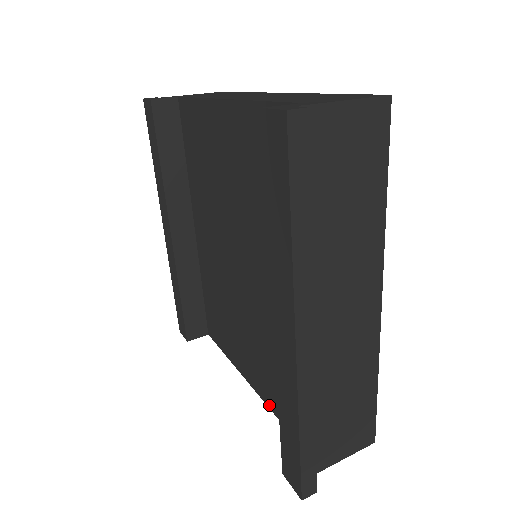
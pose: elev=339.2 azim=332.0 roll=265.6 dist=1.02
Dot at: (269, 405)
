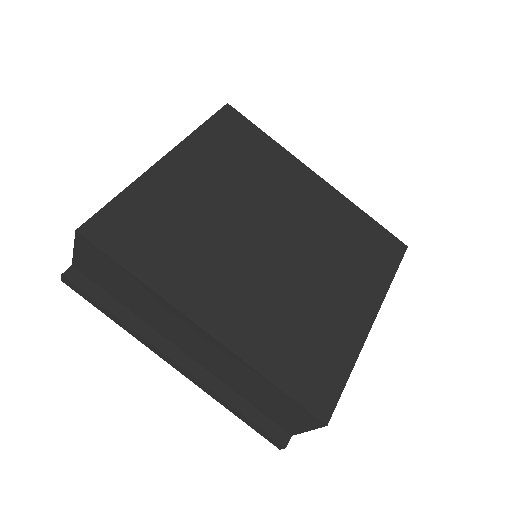
Dot at: occluded
